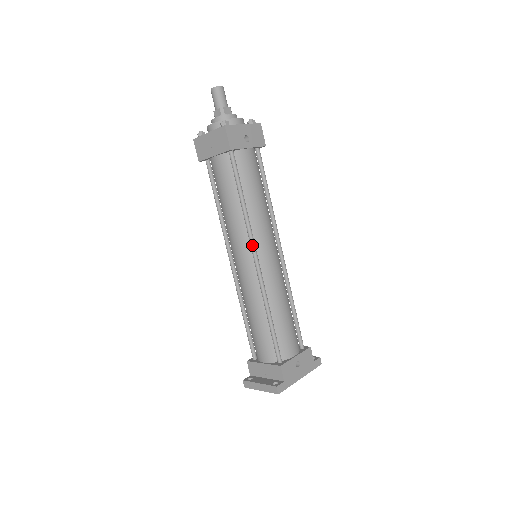
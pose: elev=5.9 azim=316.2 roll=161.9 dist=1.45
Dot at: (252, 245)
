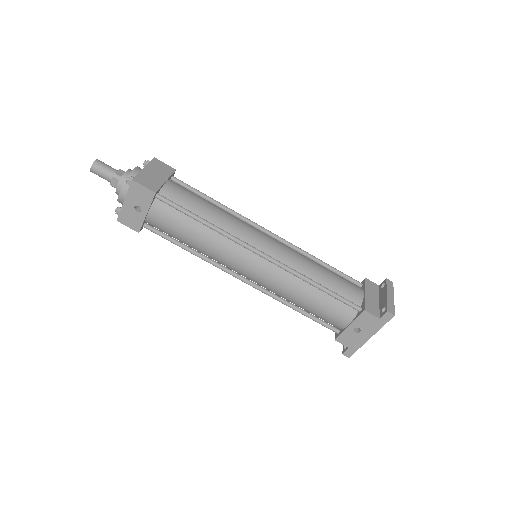
Dot at: occluded
